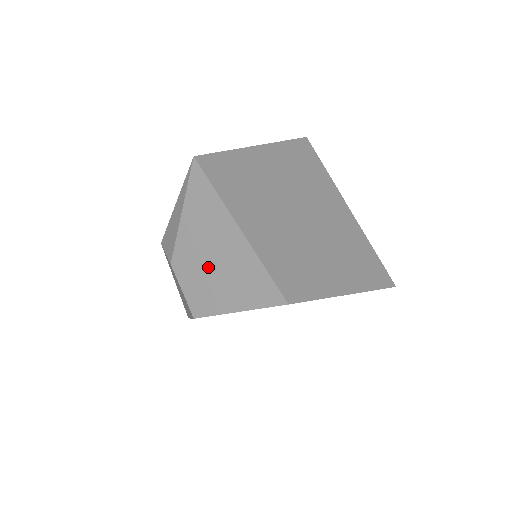
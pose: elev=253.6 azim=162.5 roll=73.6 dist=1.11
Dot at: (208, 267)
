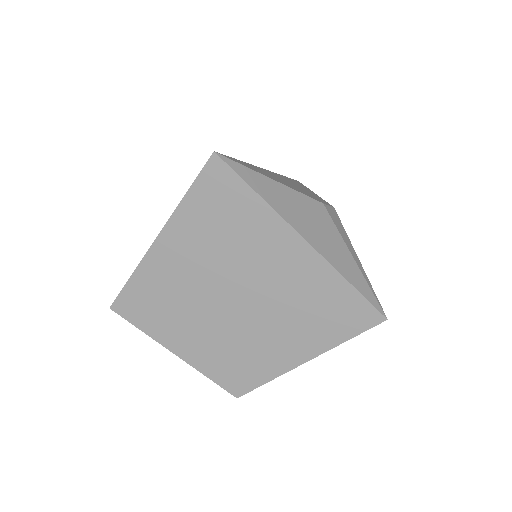
Dot at: occluded
